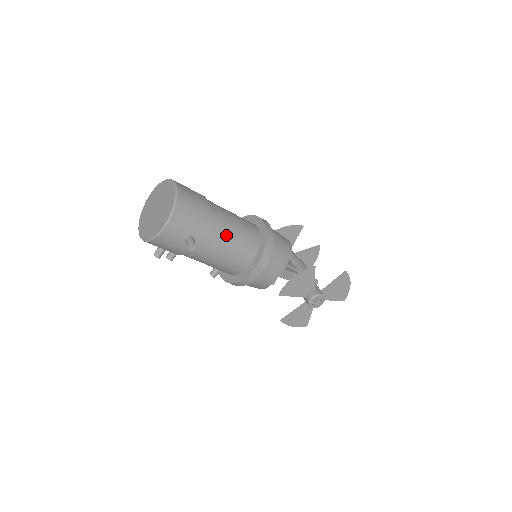
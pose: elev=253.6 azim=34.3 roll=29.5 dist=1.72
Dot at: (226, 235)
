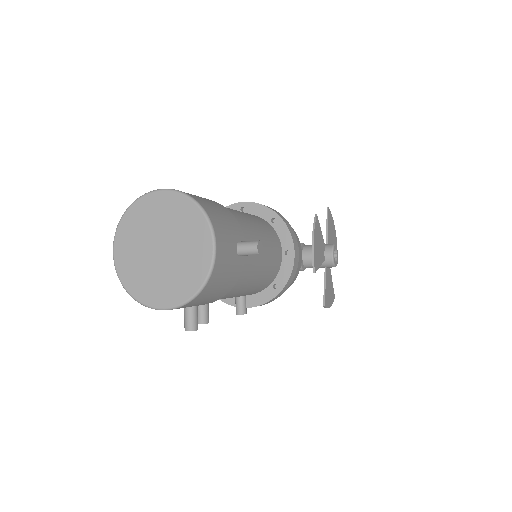
Dot at: (251, 225)
